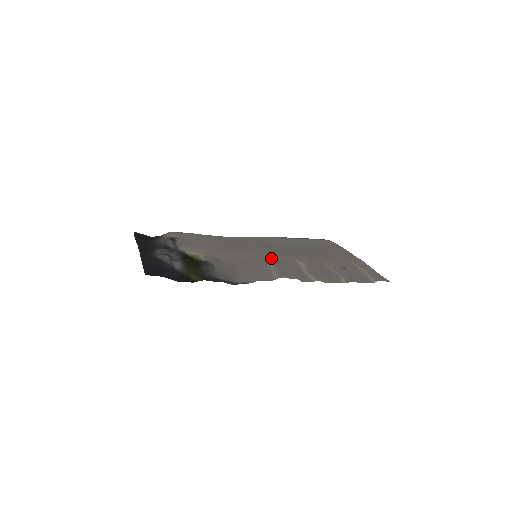
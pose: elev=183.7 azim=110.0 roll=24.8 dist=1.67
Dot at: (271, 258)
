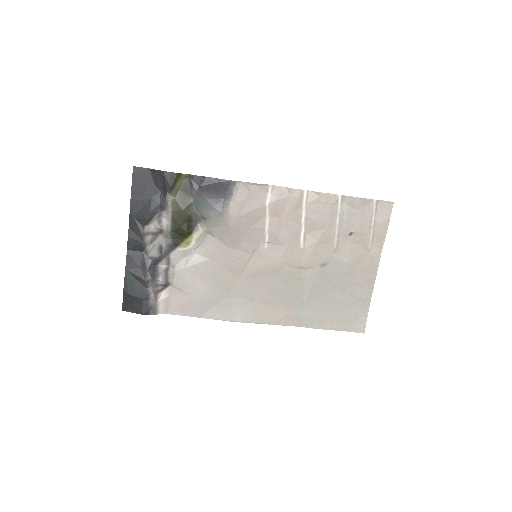
Dot at: (272, 250)
